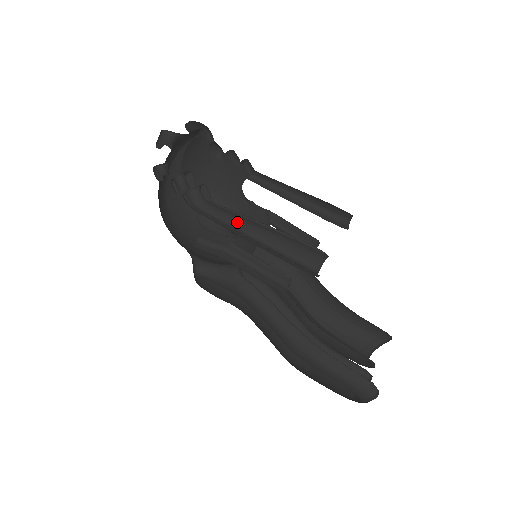
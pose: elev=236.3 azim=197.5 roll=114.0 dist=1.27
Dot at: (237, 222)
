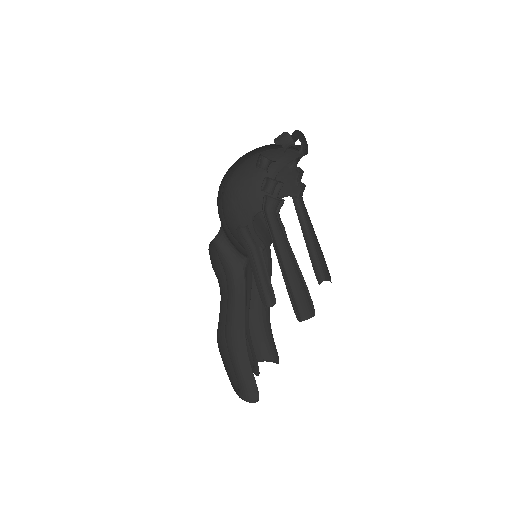
Dot at: (284, 247)
